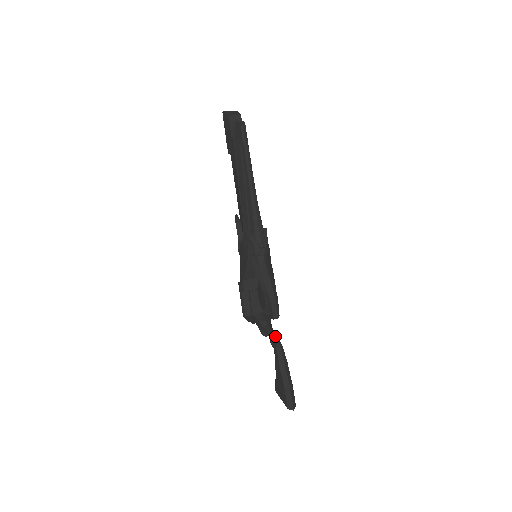
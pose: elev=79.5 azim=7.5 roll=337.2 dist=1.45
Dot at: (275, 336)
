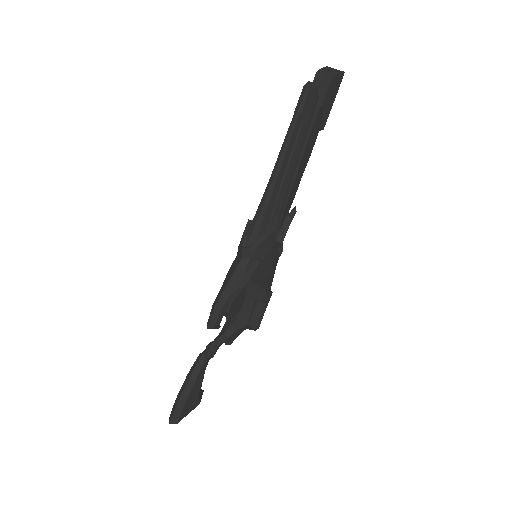
Dot at: (211, 347)
